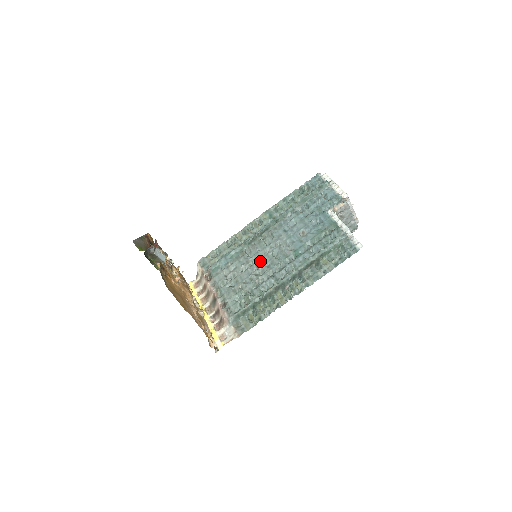
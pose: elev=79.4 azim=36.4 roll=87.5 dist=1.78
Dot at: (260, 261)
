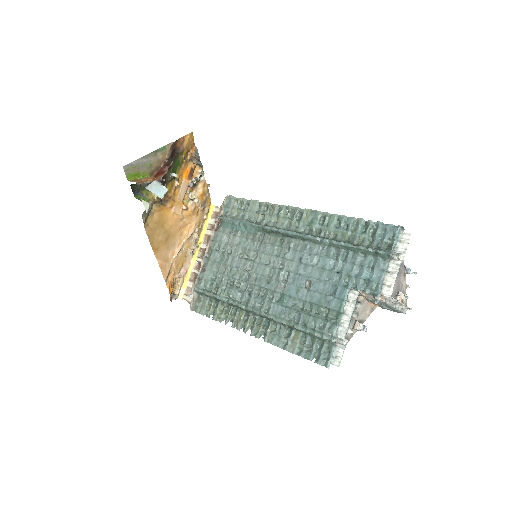
Dot at: (256, 264)
